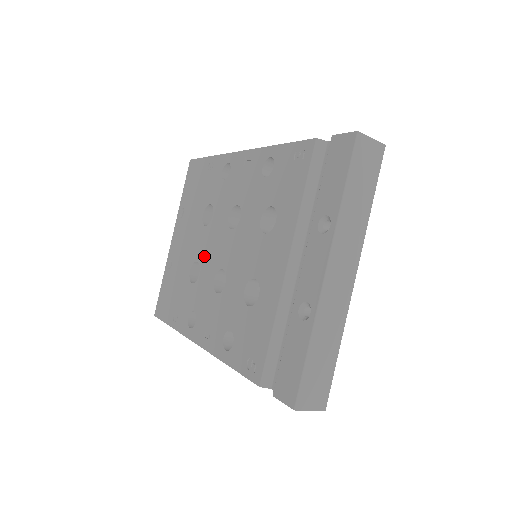
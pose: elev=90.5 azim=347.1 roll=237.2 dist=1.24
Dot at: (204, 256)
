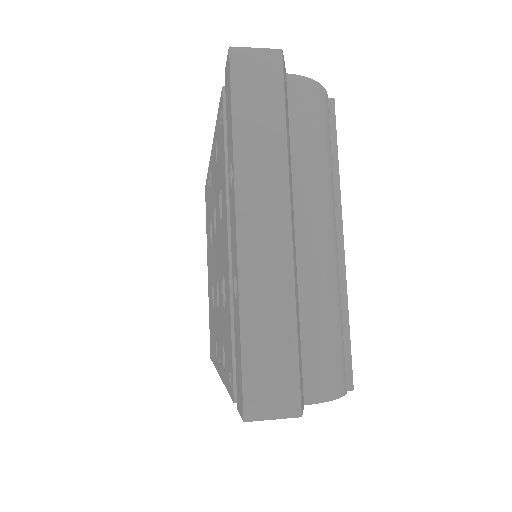
Dot at: (213, 275)
